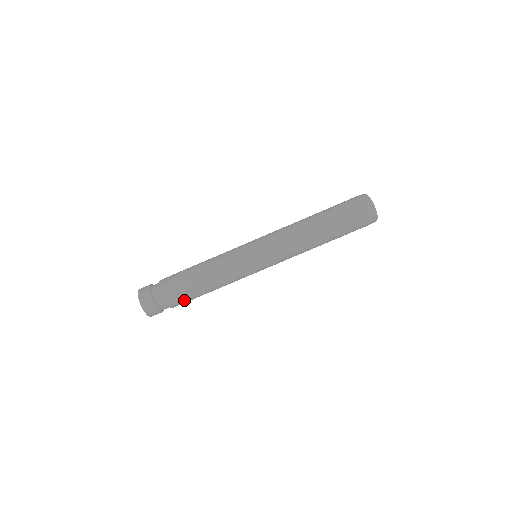
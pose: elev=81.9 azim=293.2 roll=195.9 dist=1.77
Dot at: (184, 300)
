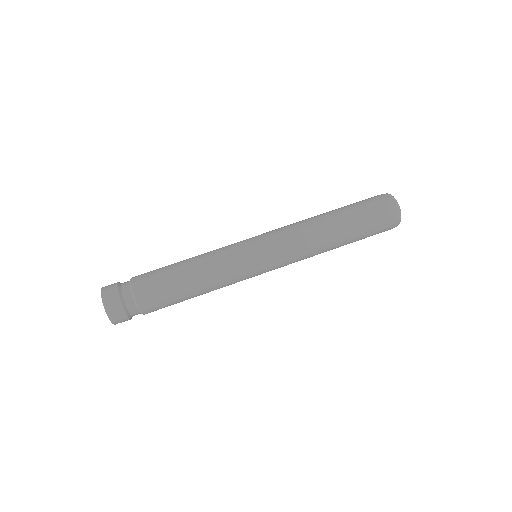
Dot at: (164, 307)
